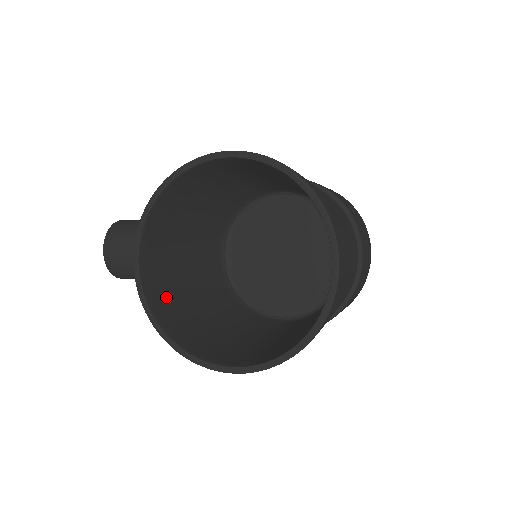
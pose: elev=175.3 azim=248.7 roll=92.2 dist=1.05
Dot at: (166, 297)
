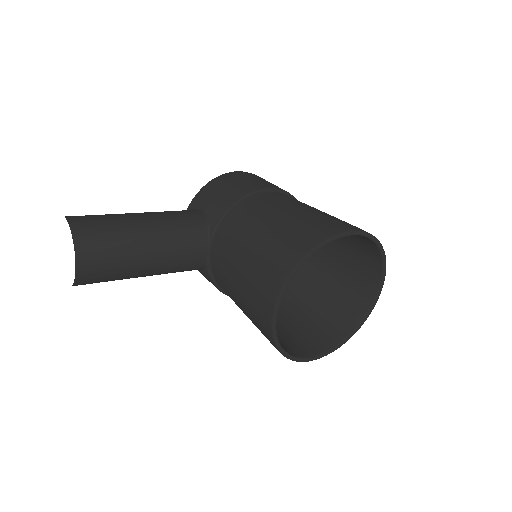
Dot at: occluded
